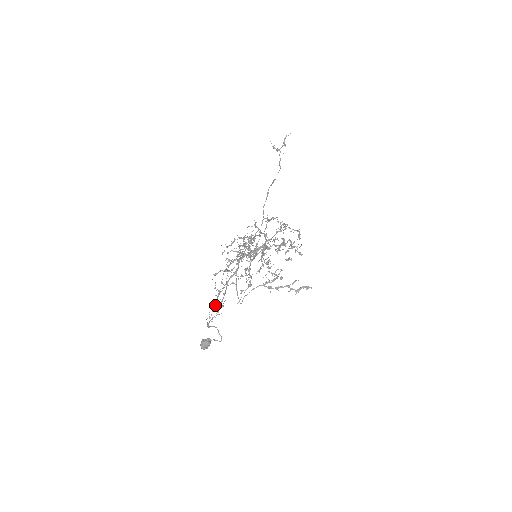
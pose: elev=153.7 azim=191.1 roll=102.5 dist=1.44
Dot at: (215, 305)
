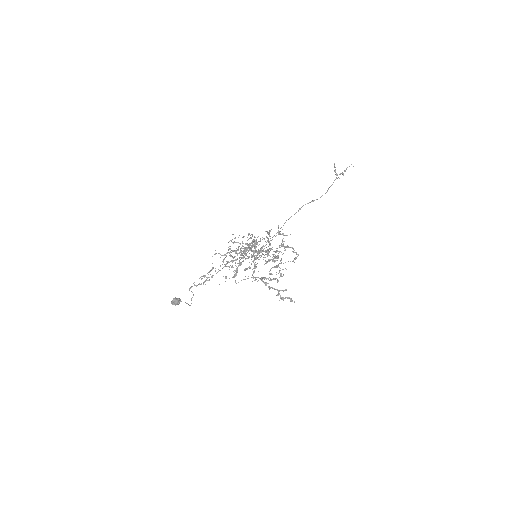
Dot at: (205, 276)
